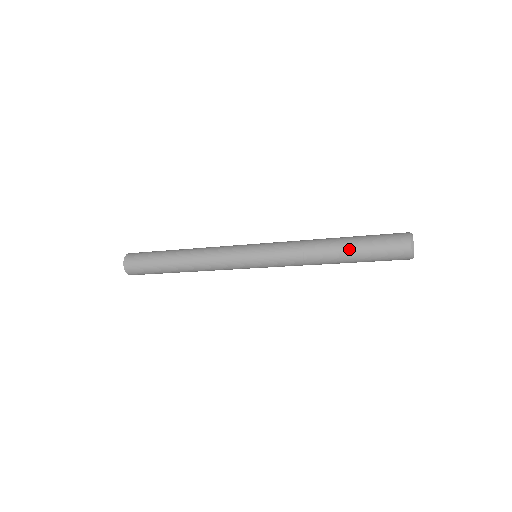
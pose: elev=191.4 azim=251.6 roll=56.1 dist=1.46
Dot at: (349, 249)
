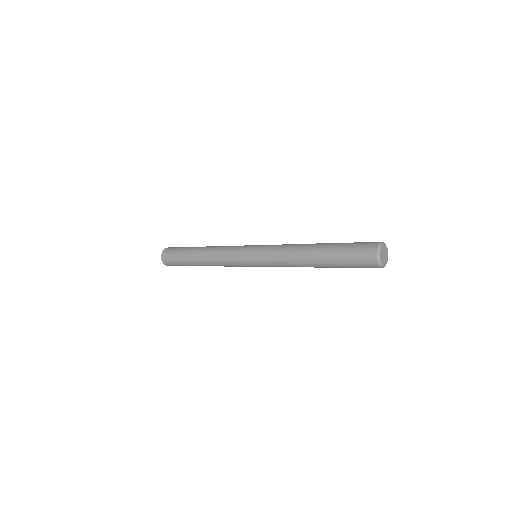
Dot at: (326, 247)
